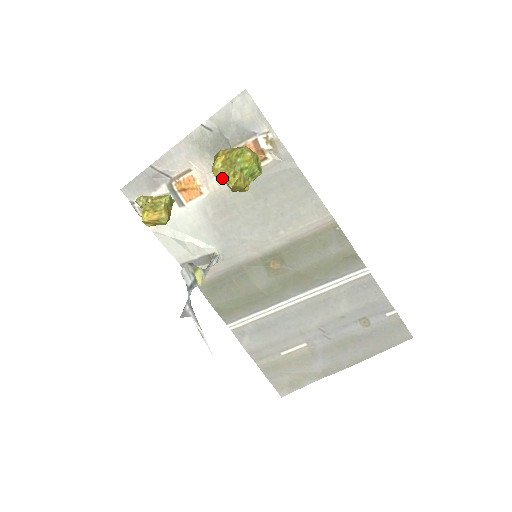
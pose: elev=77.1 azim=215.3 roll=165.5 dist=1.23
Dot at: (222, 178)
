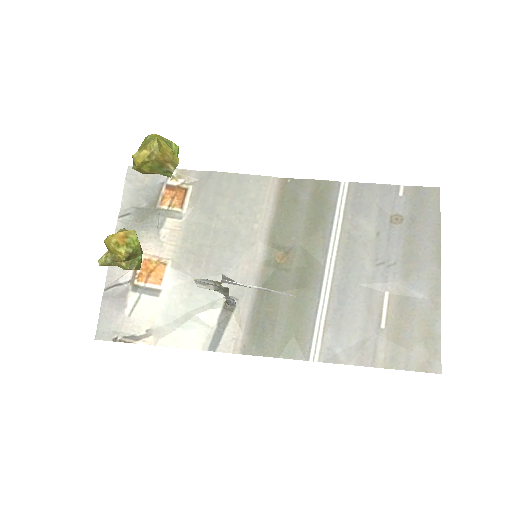
Dot at: (147, 154)
